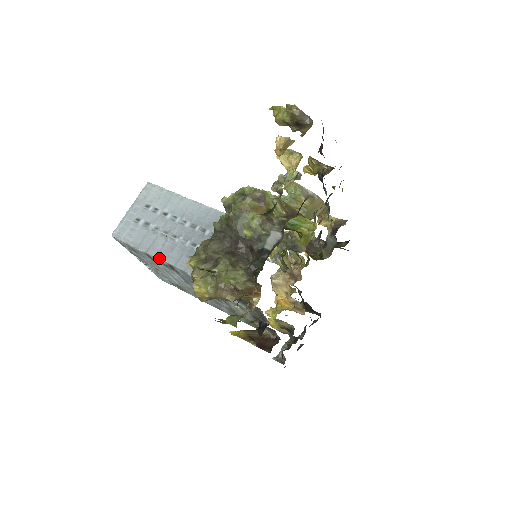
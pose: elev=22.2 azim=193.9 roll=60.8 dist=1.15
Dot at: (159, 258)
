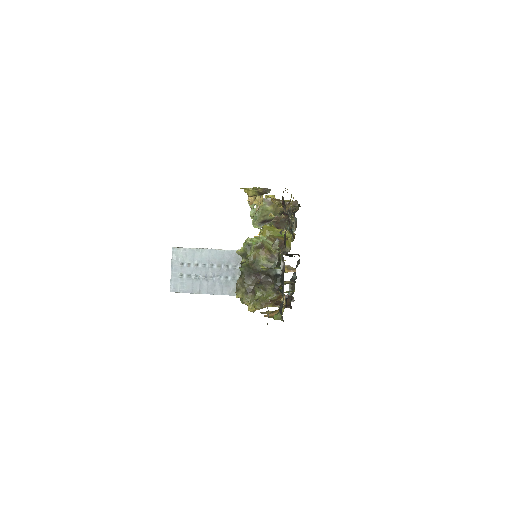
Dot at: (210, 294)
